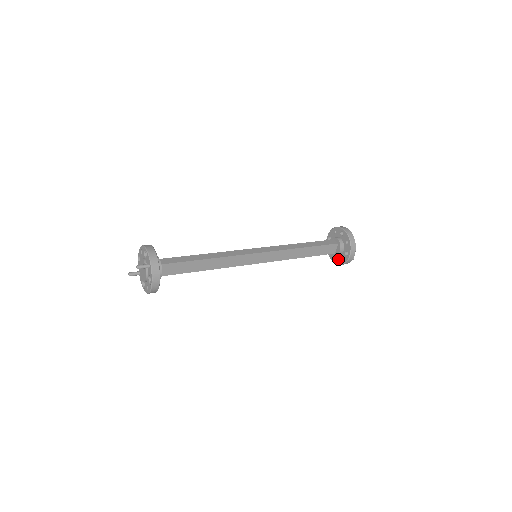
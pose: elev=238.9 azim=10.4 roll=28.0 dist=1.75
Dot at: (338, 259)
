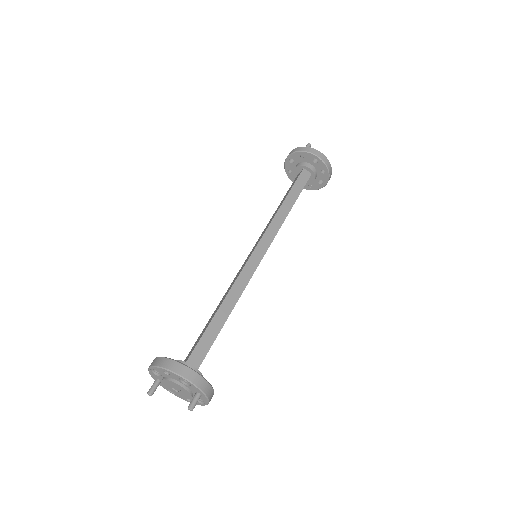
Dot at: occluded
